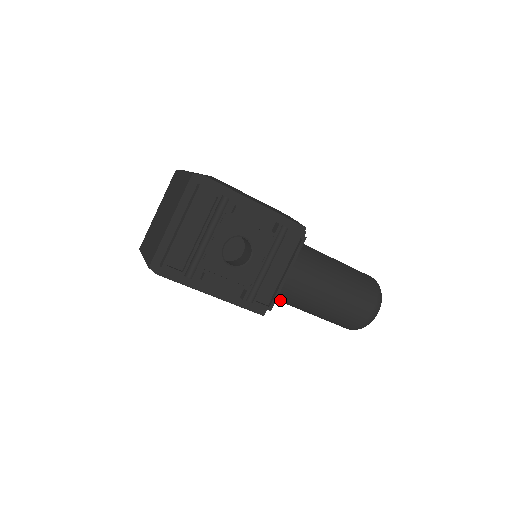
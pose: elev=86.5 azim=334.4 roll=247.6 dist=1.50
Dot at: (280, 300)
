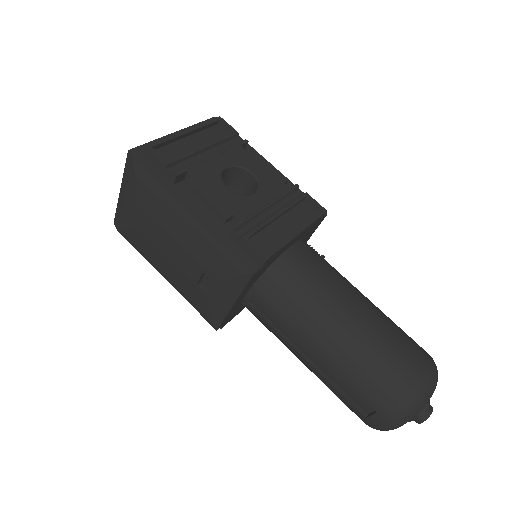
Dot at: (279, 306)
